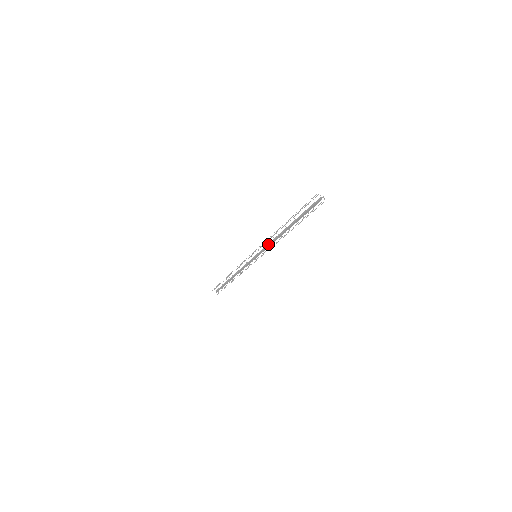
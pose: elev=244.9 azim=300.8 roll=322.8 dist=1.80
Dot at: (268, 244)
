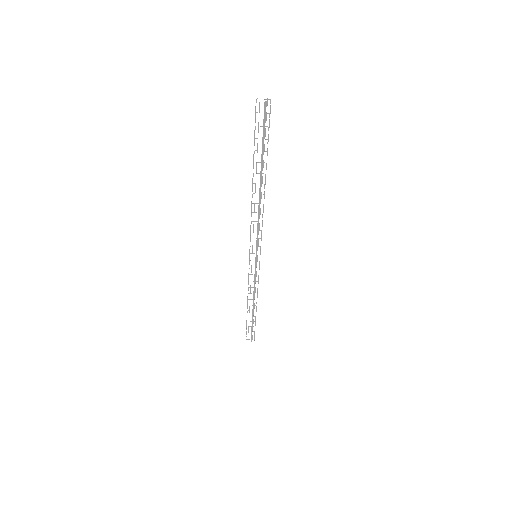
Dot at: (257, 228)
